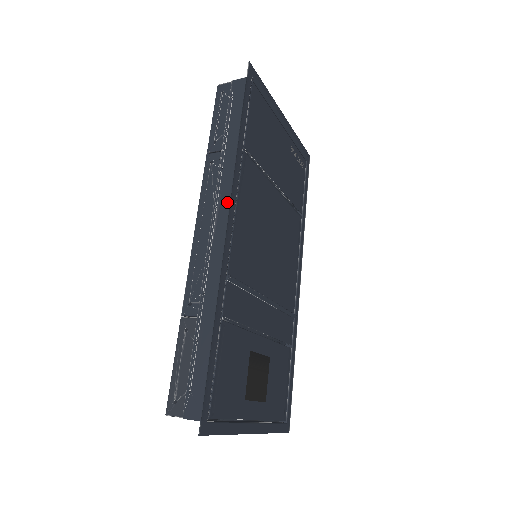
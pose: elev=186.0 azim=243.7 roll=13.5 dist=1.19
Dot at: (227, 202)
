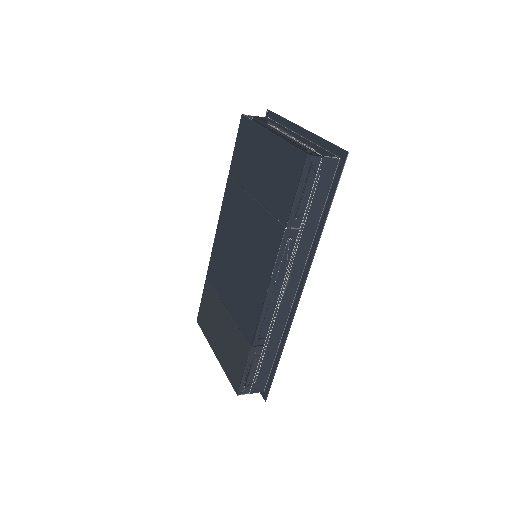
Dot at: (297, 273)
